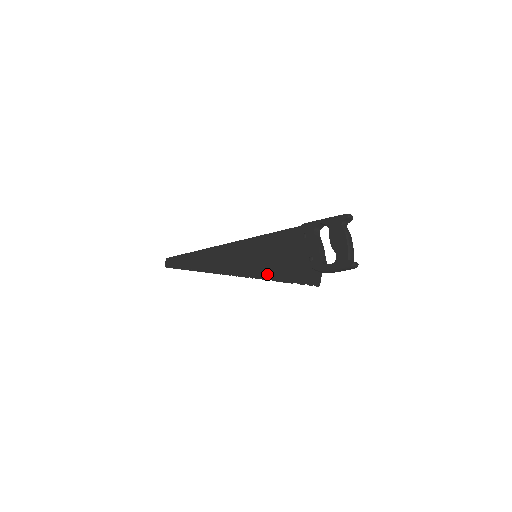
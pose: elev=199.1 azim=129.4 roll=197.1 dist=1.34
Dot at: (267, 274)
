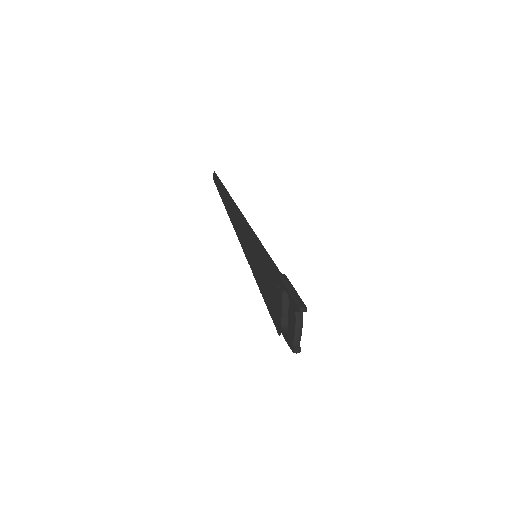
Dot at: (259, 282)
